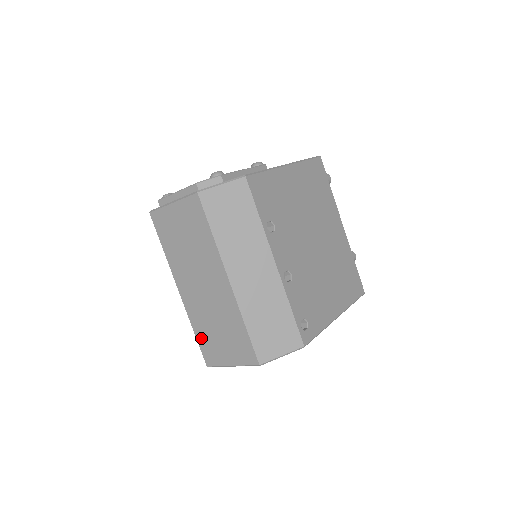
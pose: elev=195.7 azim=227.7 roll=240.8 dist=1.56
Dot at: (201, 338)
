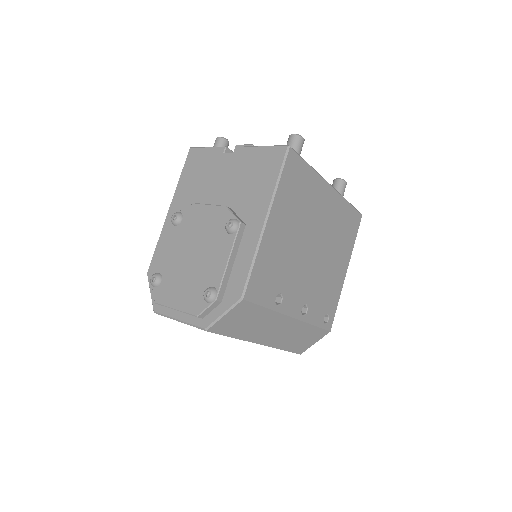
Dot at: occluded
